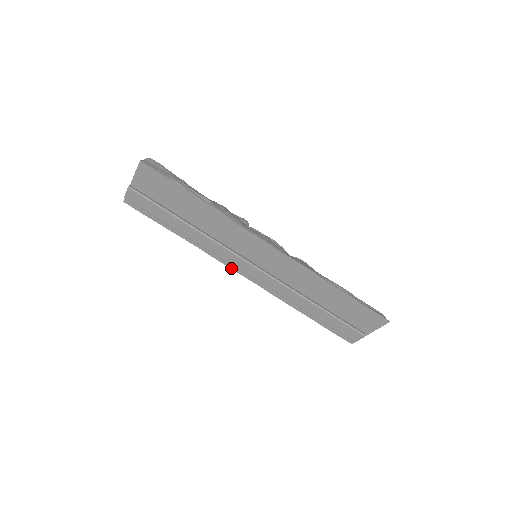
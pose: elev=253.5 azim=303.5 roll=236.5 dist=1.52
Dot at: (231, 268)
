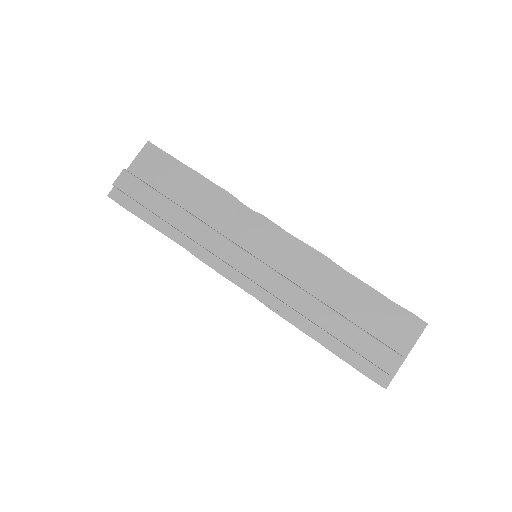
Dot at: (223, 275)
